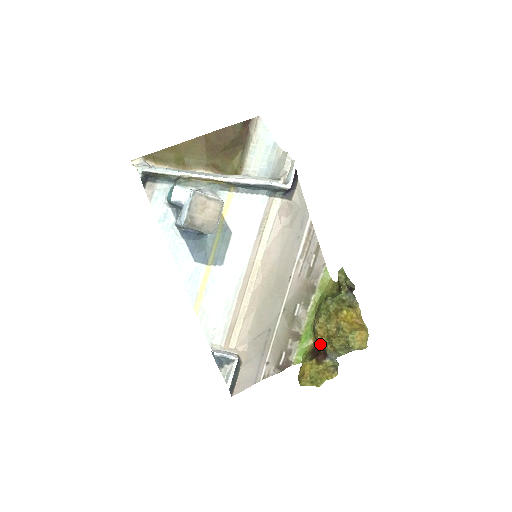
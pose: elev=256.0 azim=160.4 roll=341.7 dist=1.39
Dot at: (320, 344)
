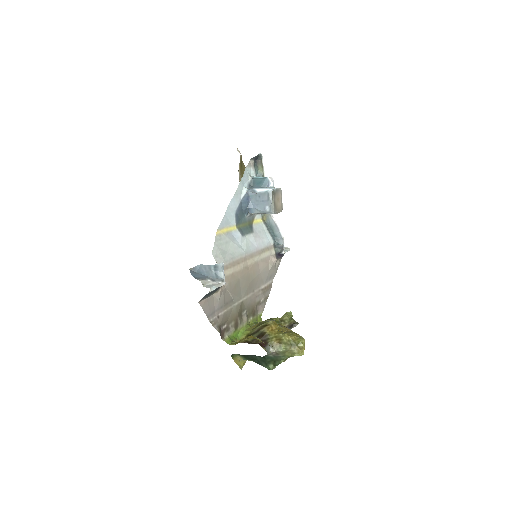
Dot at: (267, 334)
